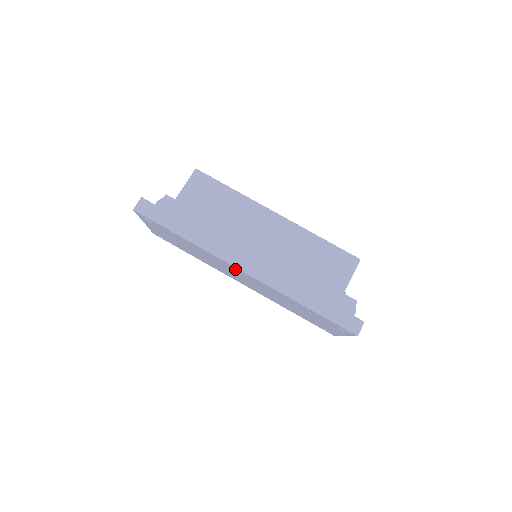
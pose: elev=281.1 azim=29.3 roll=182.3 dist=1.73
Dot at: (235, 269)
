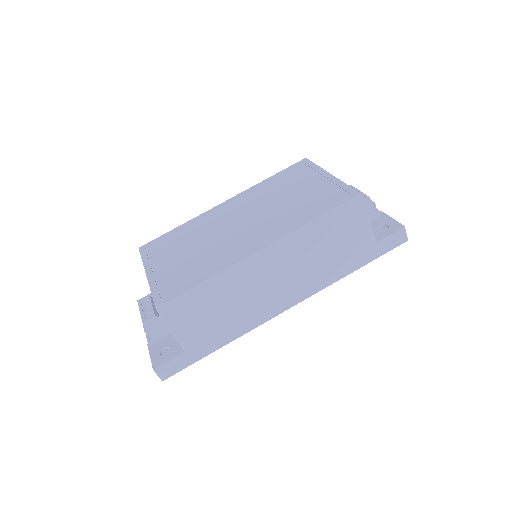
Dot at: occluded
